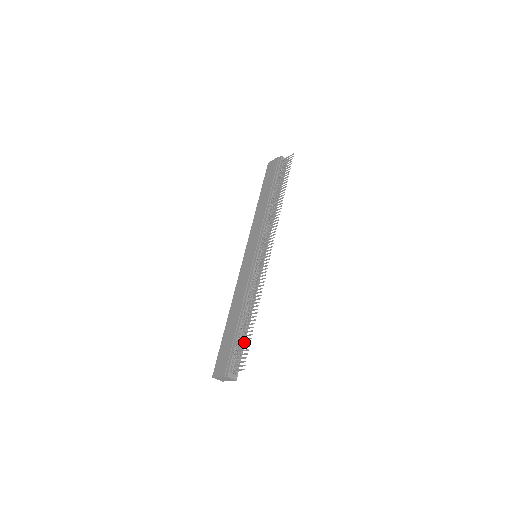
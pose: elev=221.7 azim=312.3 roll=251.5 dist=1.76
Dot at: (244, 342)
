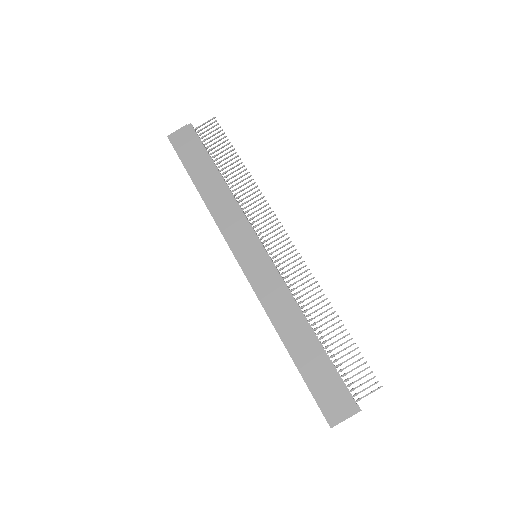
Dot at: (350, 358)
